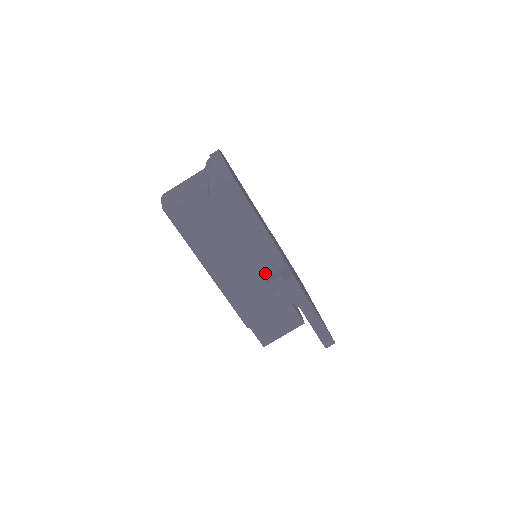
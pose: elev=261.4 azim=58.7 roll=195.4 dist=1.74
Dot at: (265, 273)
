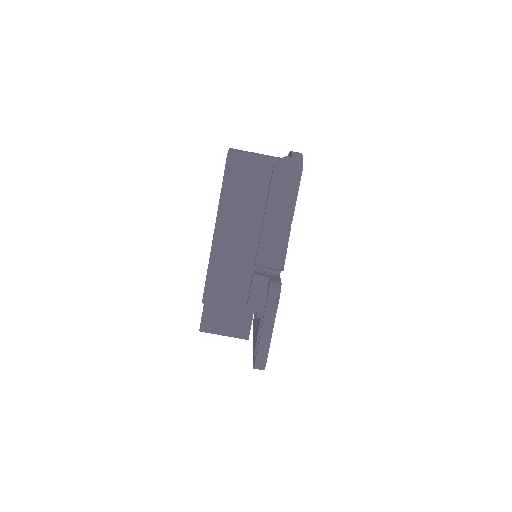
Dot at: (262, 262)
